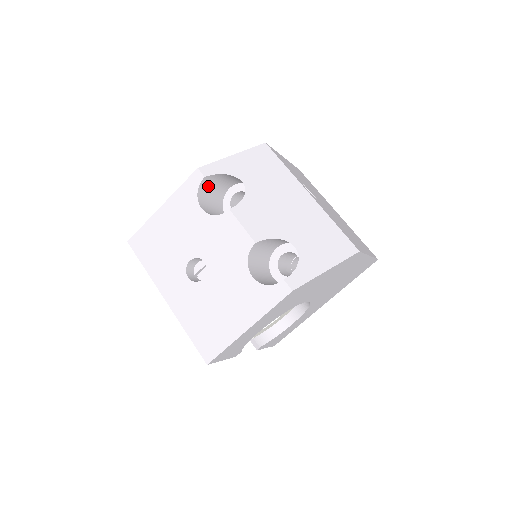
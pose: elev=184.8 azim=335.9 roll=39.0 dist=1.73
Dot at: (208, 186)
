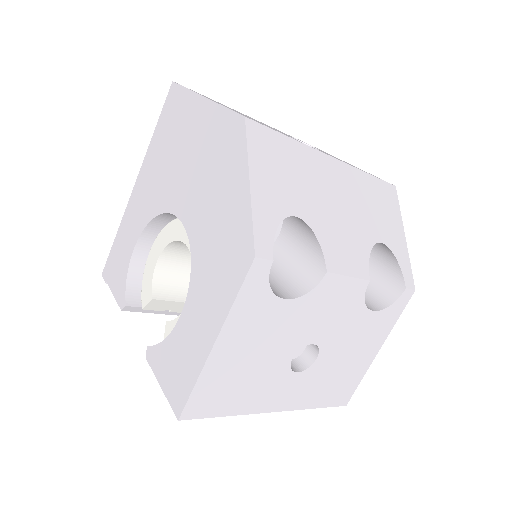
Dot at: occluded
